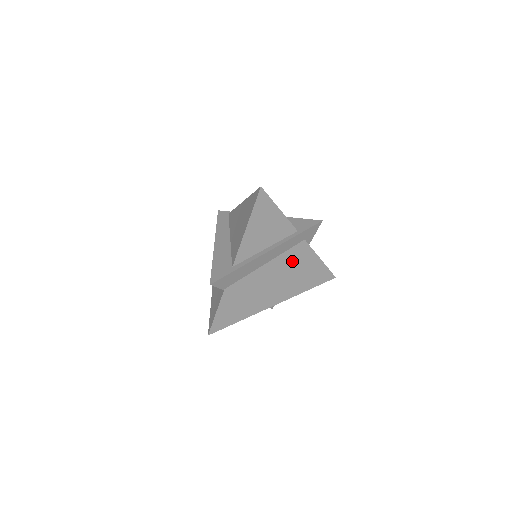
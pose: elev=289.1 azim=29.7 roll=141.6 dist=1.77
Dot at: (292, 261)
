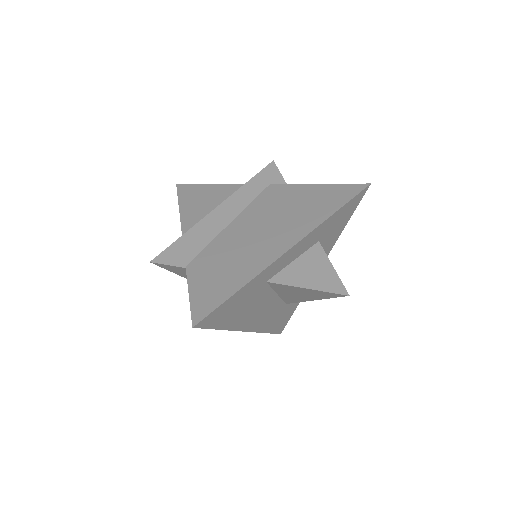
Dot at: (272, 204)
